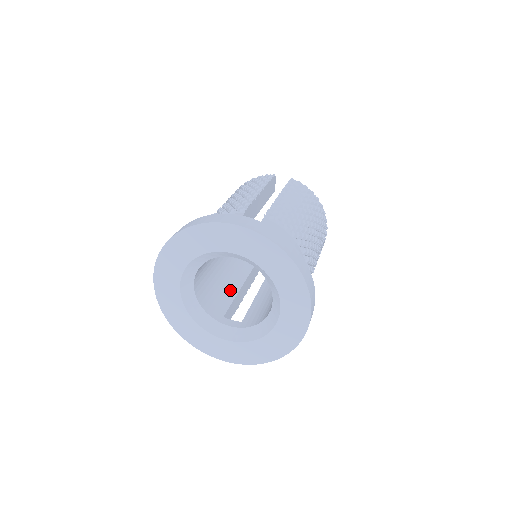
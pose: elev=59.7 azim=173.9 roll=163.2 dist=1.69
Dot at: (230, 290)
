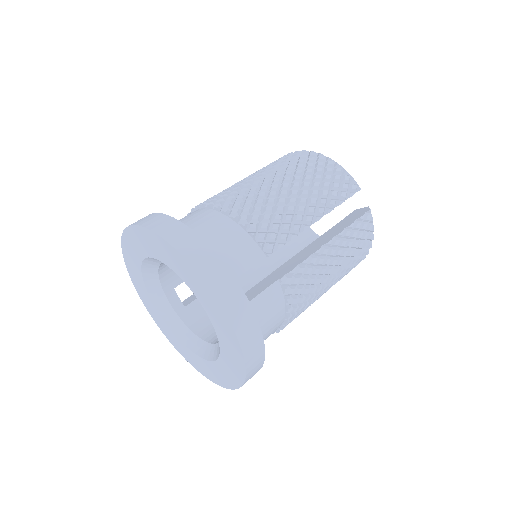
Dot at: occluded
